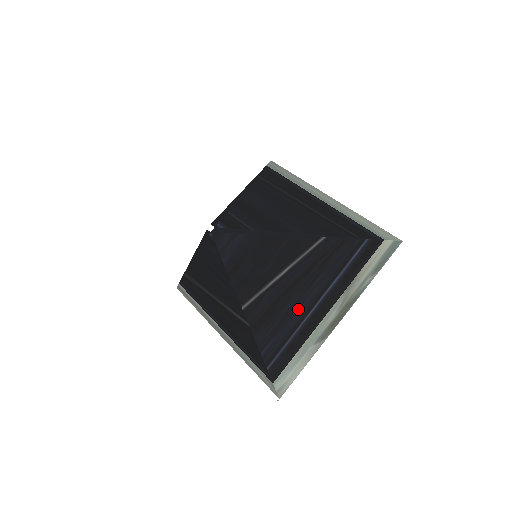
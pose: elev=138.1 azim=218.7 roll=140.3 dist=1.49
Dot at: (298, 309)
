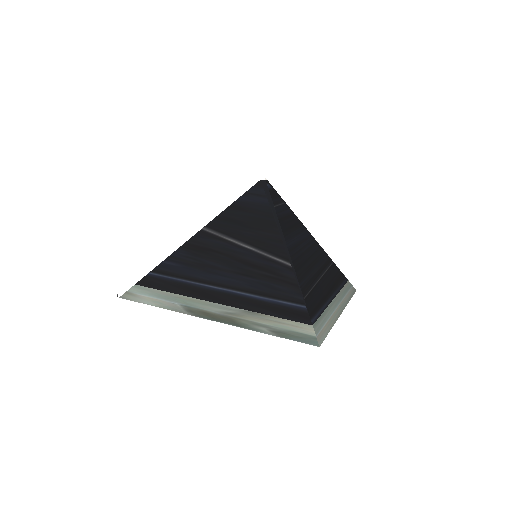
Dot at: (214, 274)
